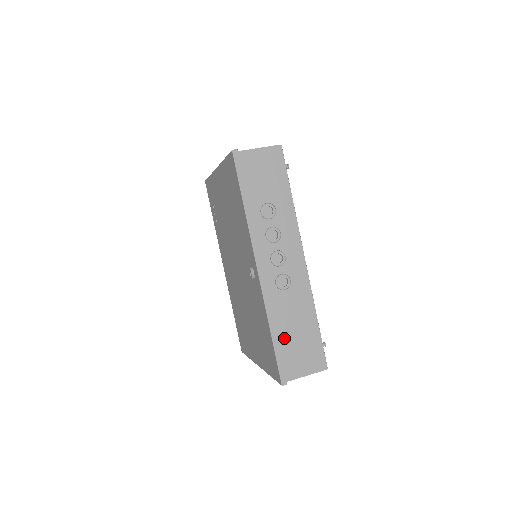
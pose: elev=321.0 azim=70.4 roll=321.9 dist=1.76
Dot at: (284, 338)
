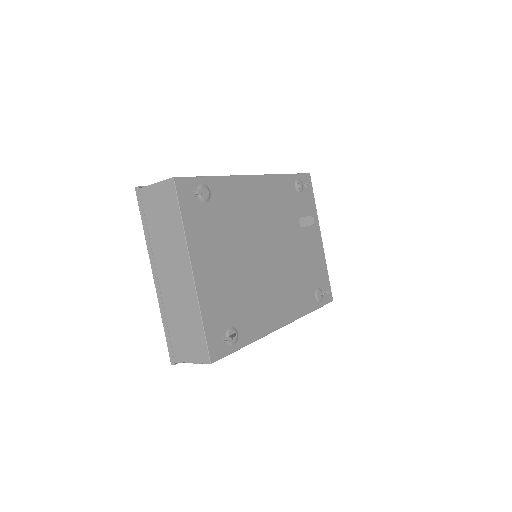
Dot at: occluded
